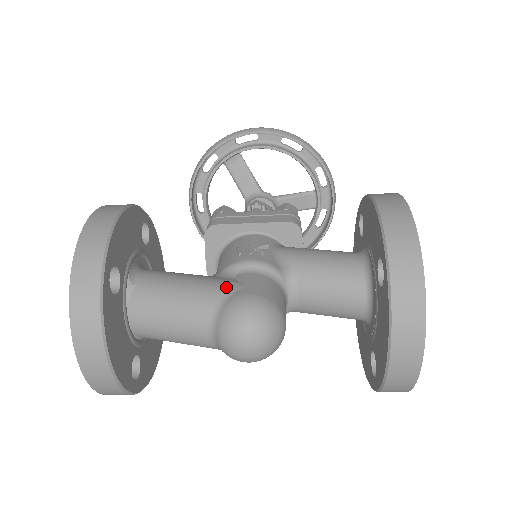
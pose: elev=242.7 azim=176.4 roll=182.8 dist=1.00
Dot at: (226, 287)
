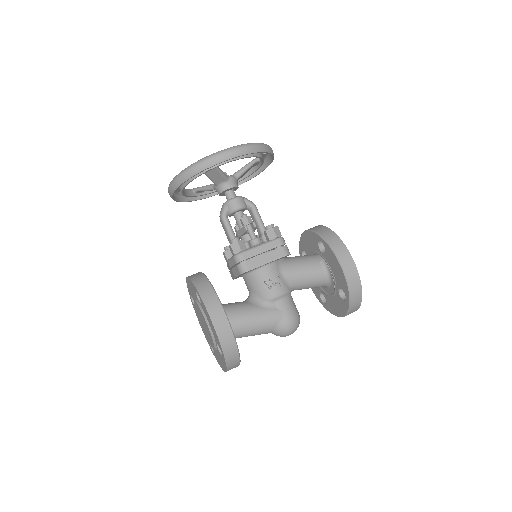
Dot at: (277, 317)
